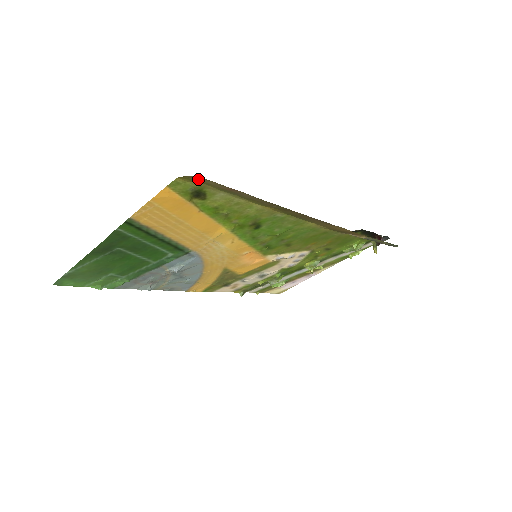
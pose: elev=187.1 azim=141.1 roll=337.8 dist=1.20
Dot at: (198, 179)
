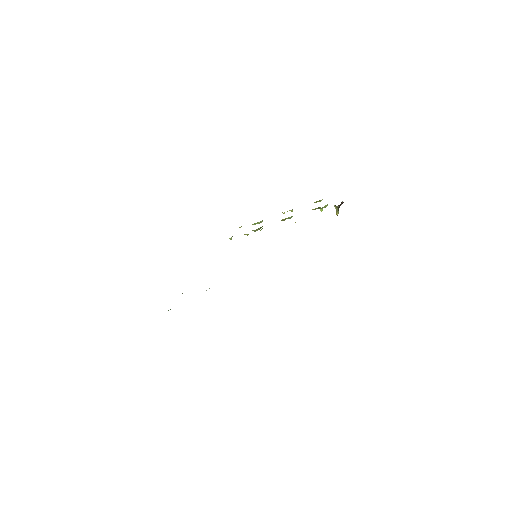
Dot at: occluded
